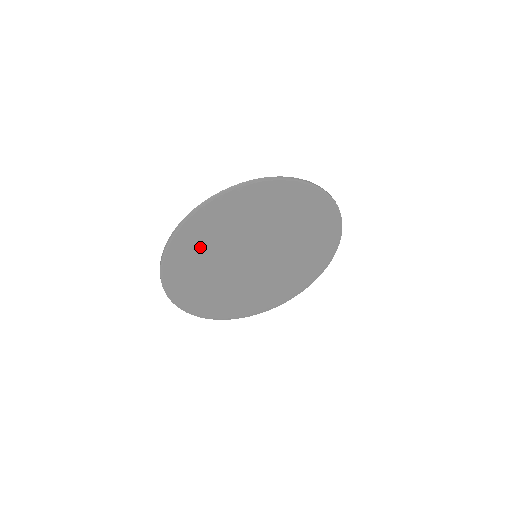
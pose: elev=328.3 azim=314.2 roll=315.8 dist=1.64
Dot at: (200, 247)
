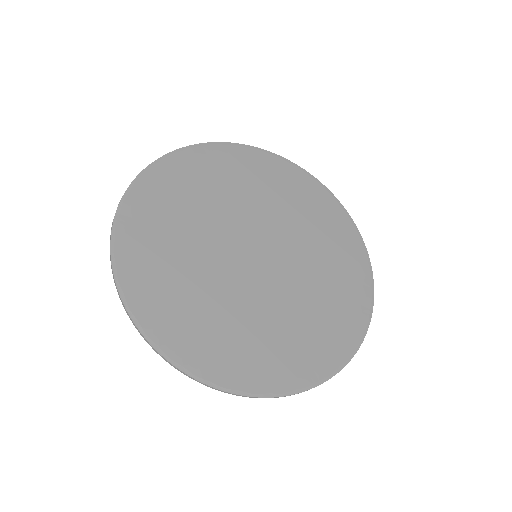
Dot at: (220, 178)
